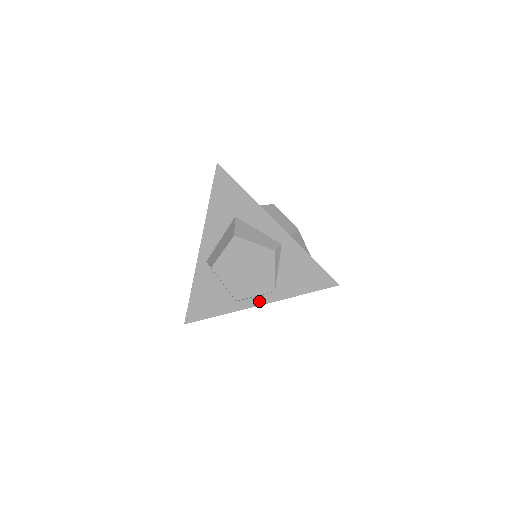
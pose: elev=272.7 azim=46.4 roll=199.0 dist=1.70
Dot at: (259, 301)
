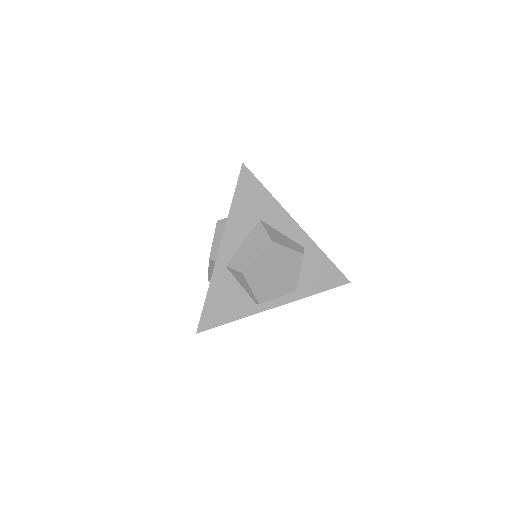
Dot at: (280, 302)
